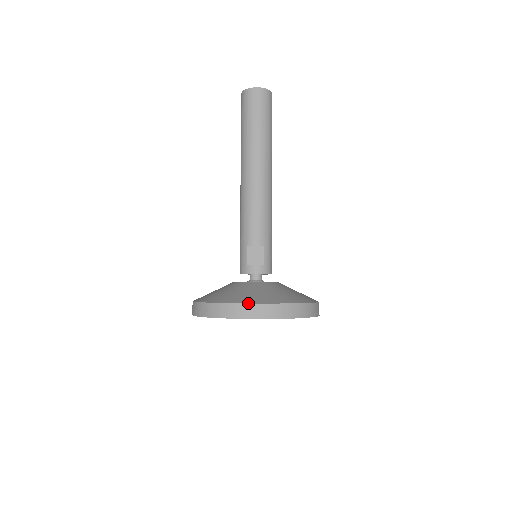
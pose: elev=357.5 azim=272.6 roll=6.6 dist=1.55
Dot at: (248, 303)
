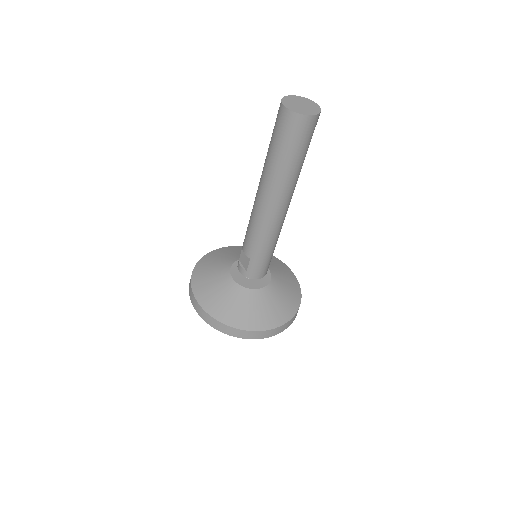
Dot at: (194, 296)
